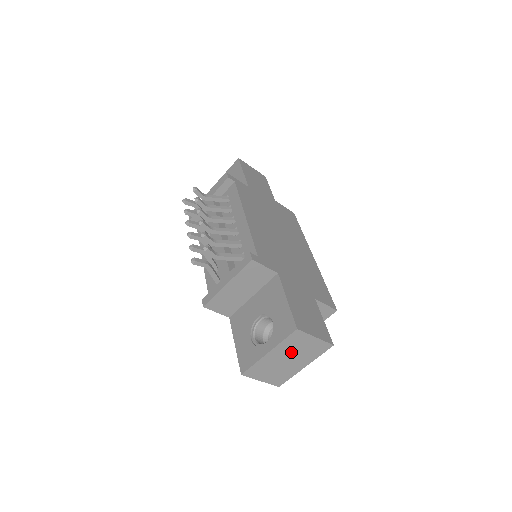
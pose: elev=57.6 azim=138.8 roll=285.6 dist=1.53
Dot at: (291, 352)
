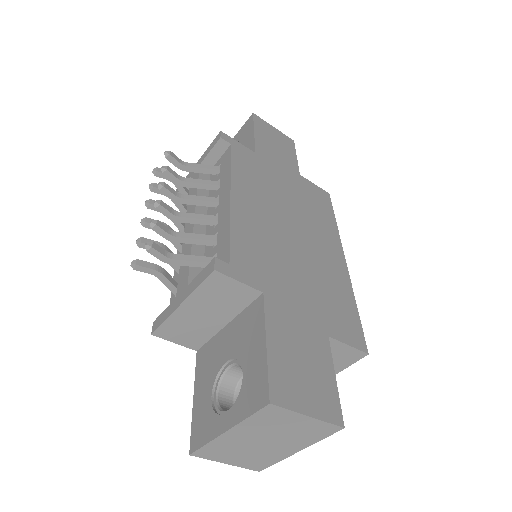
Dot at: (268, 432)
